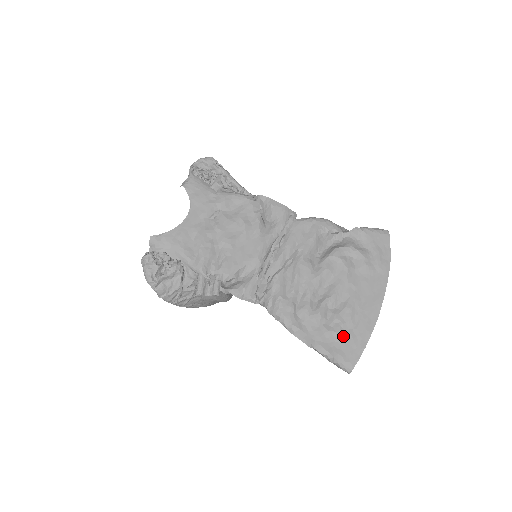
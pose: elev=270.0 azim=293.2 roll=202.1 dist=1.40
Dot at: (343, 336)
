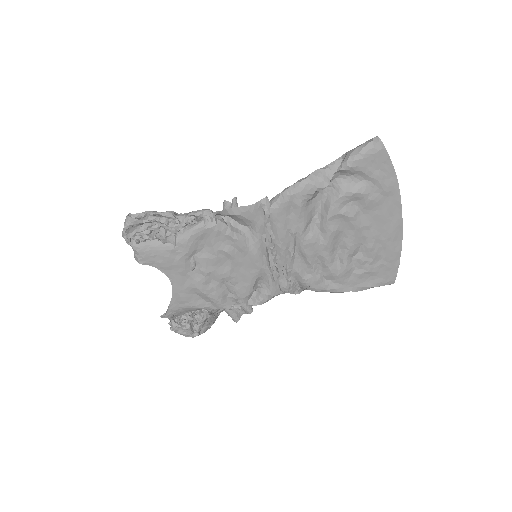
Dot at: (376, 269)
